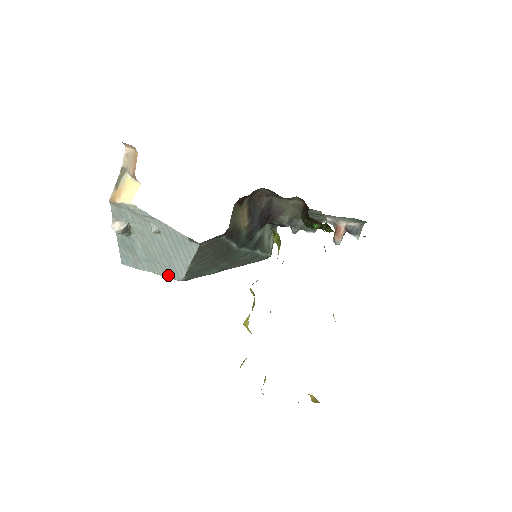
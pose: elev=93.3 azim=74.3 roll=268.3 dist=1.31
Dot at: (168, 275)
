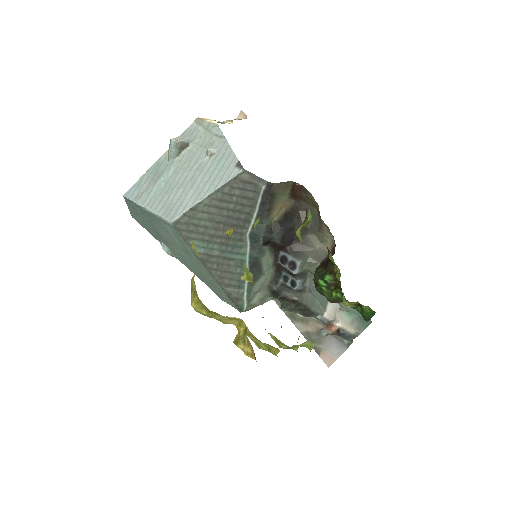
Dot at: (163, 212)
